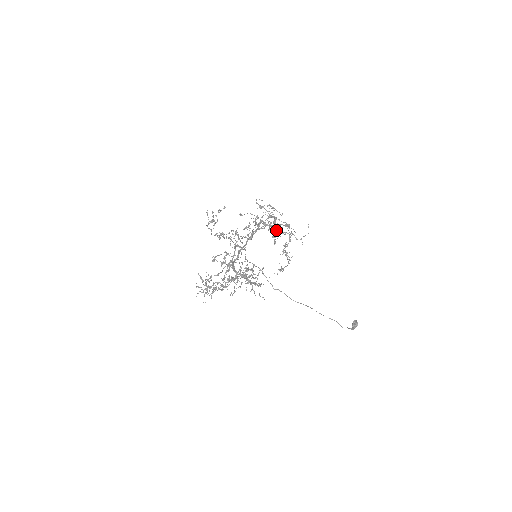
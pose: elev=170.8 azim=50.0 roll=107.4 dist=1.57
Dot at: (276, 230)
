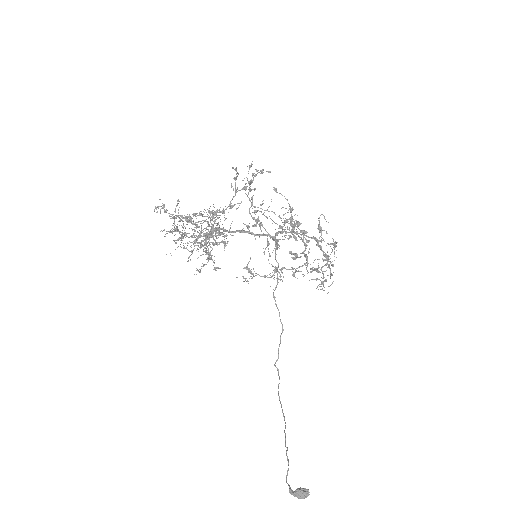
Dot at: (285, 222)
